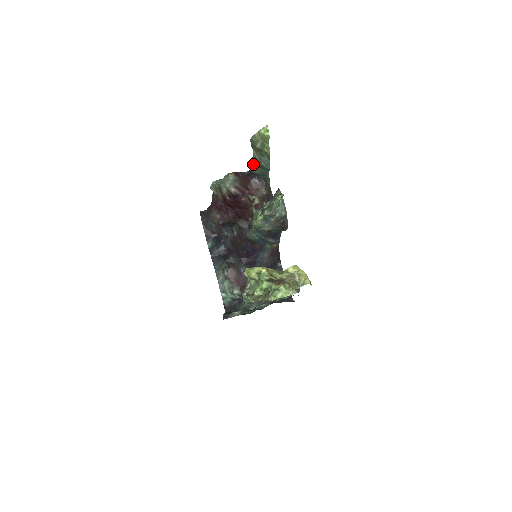
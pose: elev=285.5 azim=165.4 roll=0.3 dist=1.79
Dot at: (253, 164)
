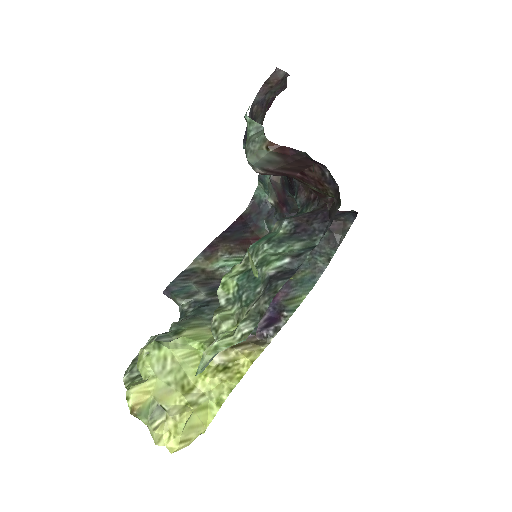
Dot at: occluded
